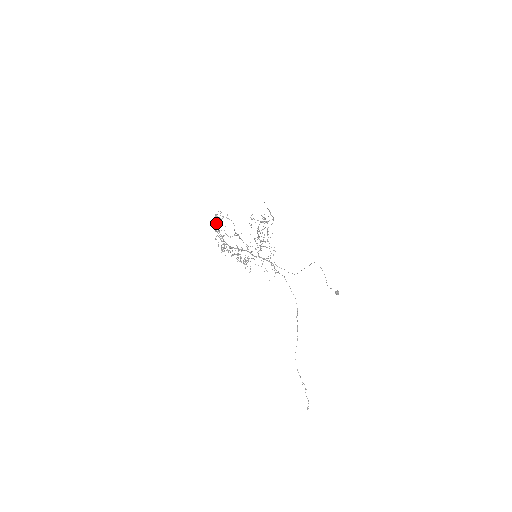
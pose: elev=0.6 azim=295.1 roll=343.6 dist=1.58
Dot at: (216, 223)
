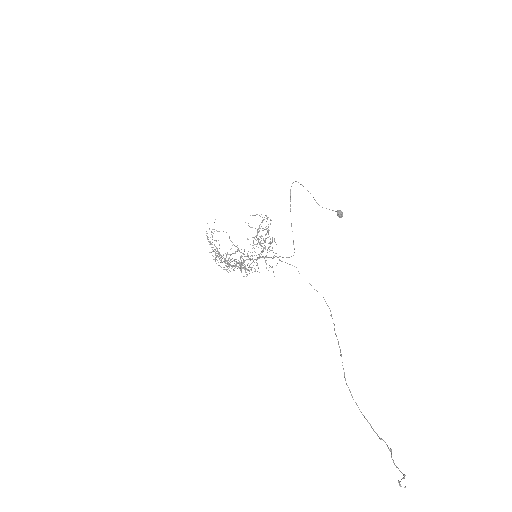
Dot at: occluded
